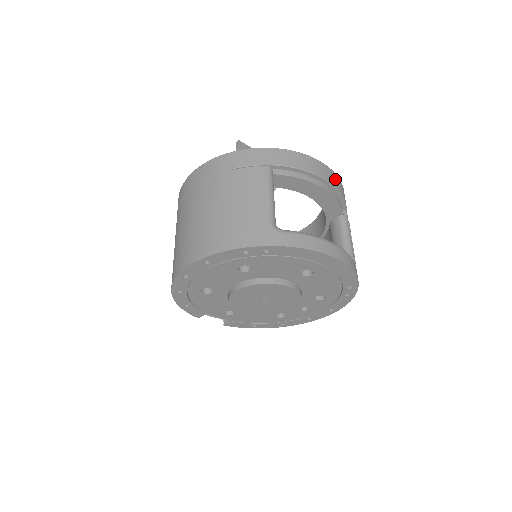
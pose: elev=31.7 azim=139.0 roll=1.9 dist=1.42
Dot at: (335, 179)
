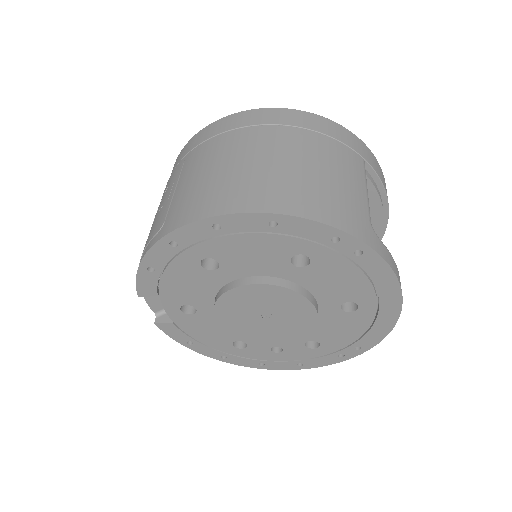
Dot at: occluded
